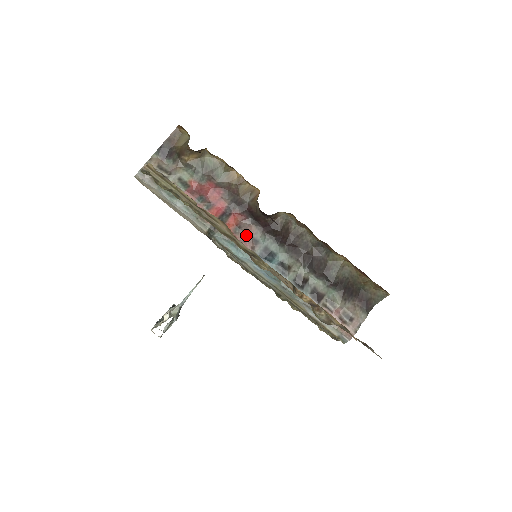
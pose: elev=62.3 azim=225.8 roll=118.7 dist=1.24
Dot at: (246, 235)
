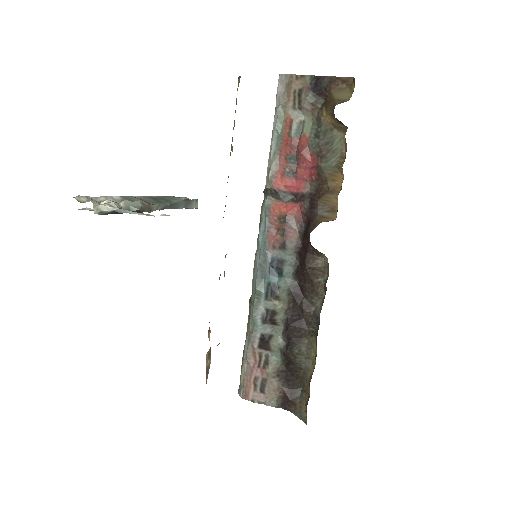
Dot at: (283, 232)
